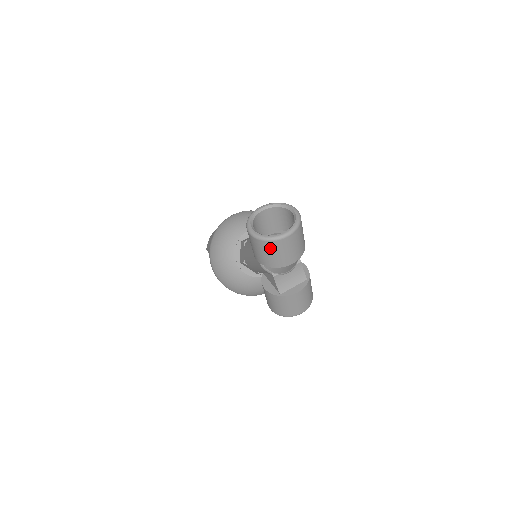
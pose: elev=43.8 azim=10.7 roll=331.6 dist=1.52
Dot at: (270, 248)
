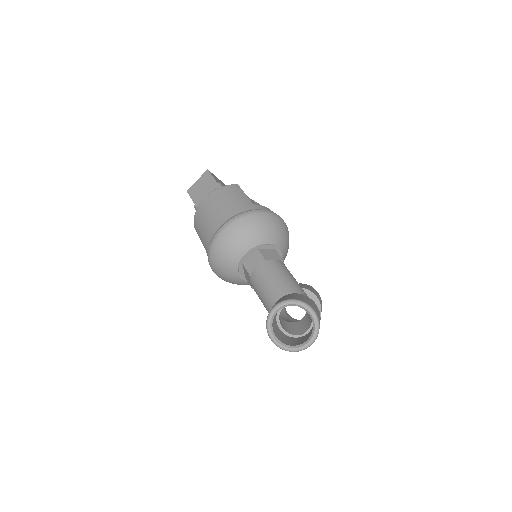
Dot at: occluded
